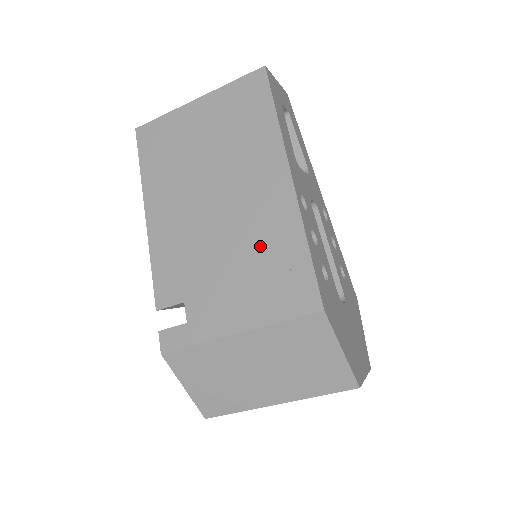
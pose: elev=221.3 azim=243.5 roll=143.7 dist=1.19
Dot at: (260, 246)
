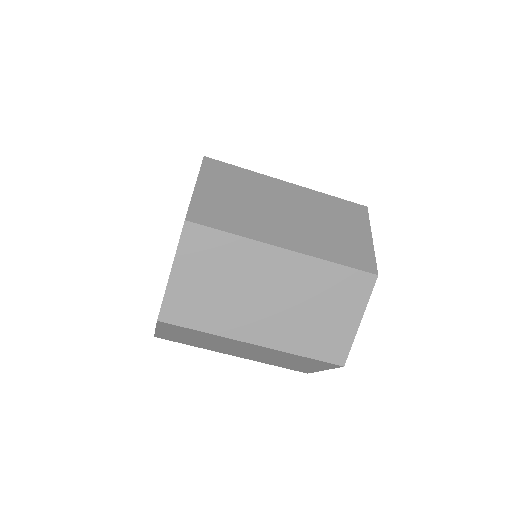
Dot at: occluded
